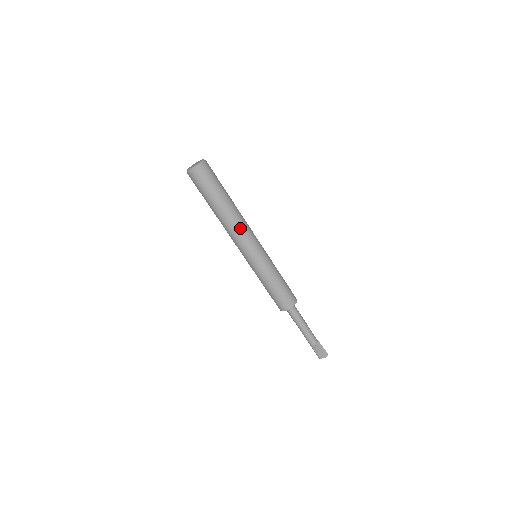
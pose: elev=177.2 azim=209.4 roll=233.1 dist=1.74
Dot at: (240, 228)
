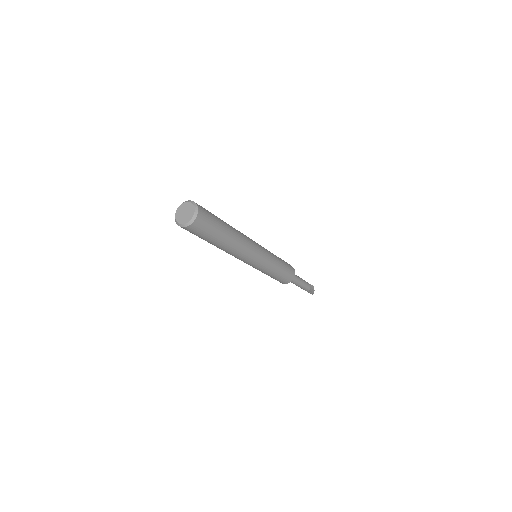
Dot at: (246, 243)
